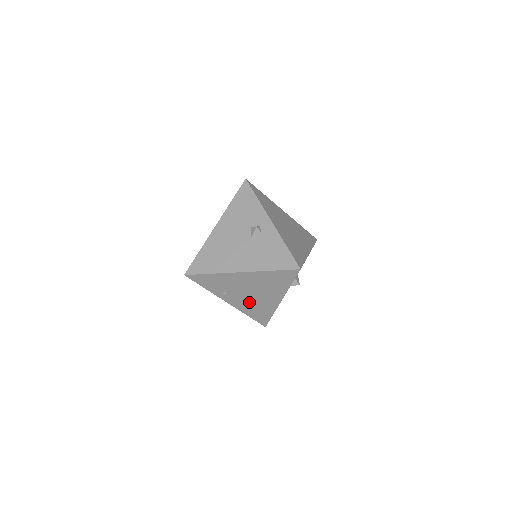
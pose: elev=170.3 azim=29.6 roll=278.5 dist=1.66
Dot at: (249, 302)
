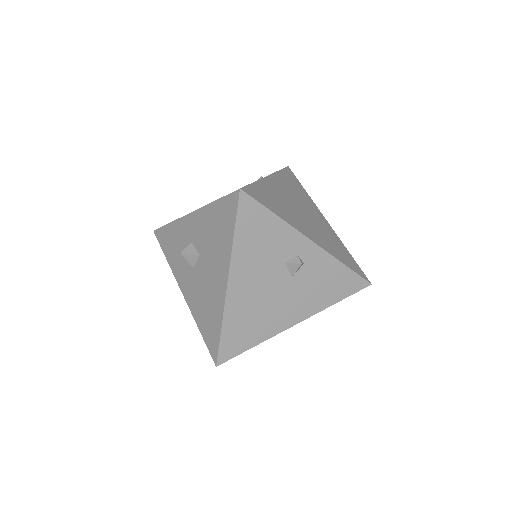
Dot at: occluded
